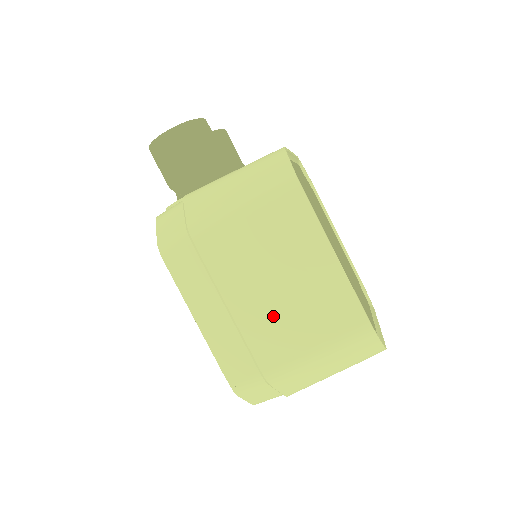
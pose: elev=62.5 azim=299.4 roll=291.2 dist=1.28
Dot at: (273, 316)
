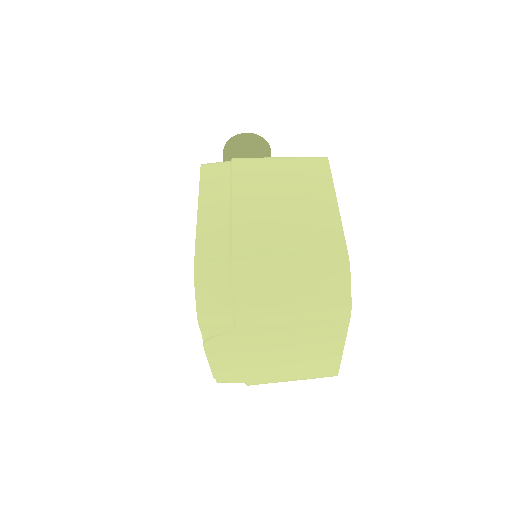
Dot at: (266, 223)
